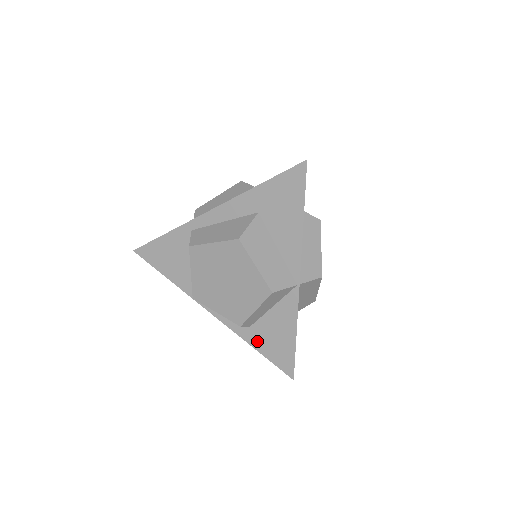
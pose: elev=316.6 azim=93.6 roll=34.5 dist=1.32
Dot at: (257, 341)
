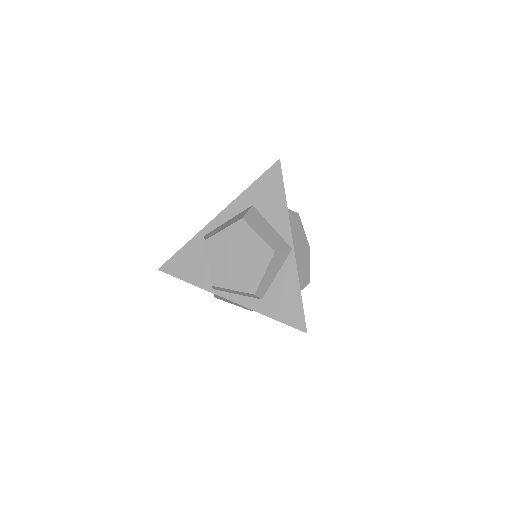
Dot at: (270, 309)
